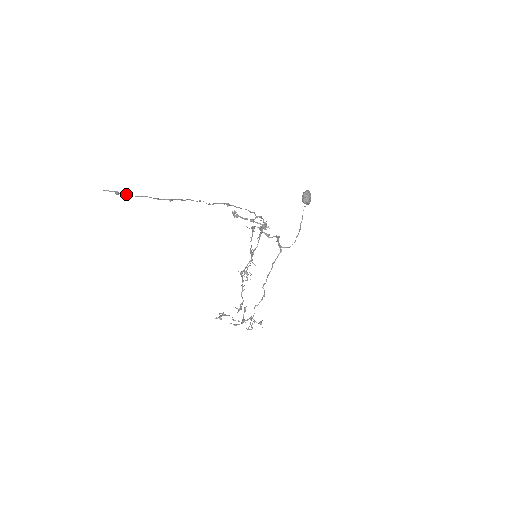
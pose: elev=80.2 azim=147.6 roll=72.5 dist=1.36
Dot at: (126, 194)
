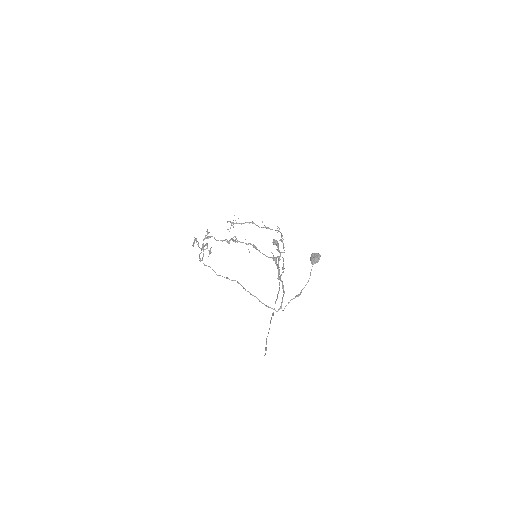
Dot at: occluded
